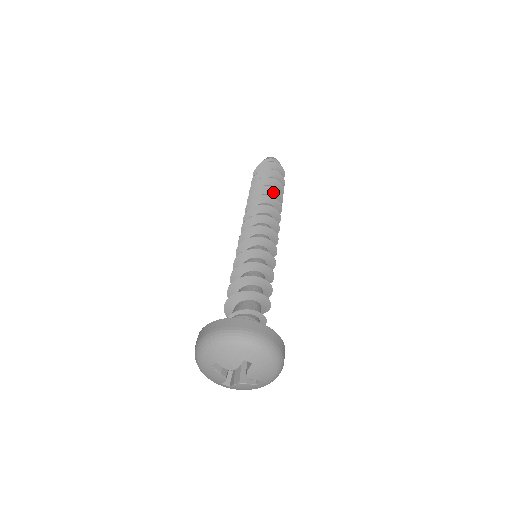
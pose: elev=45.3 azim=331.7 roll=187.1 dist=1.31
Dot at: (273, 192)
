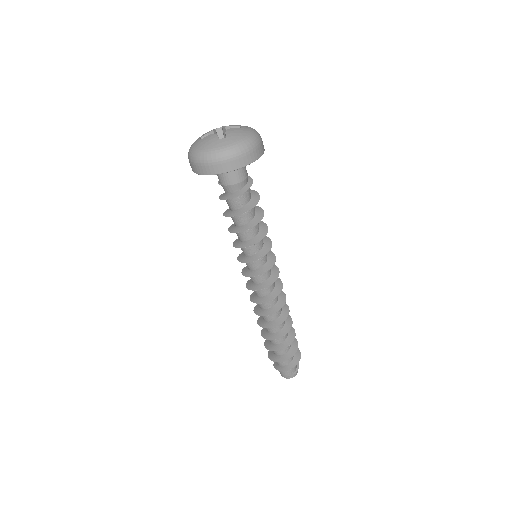
Dot at: (288, 321)
